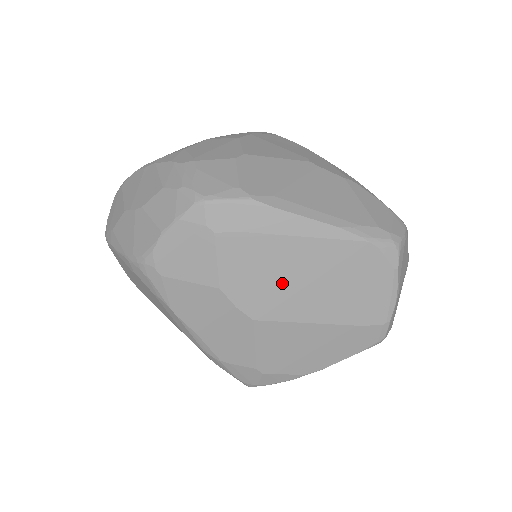
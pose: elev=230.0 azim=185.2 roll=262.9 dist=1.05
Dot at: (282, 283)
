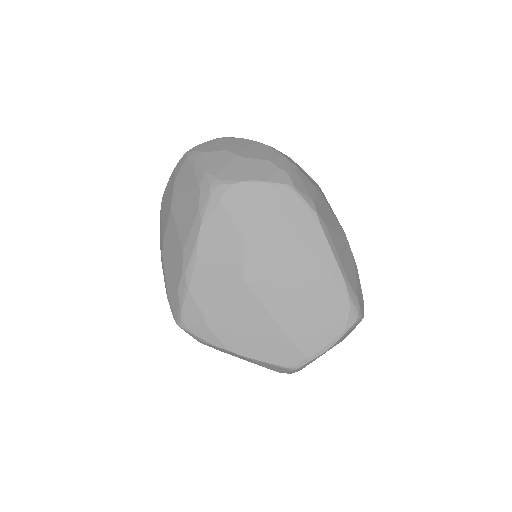
Dot at: (283, 275)
